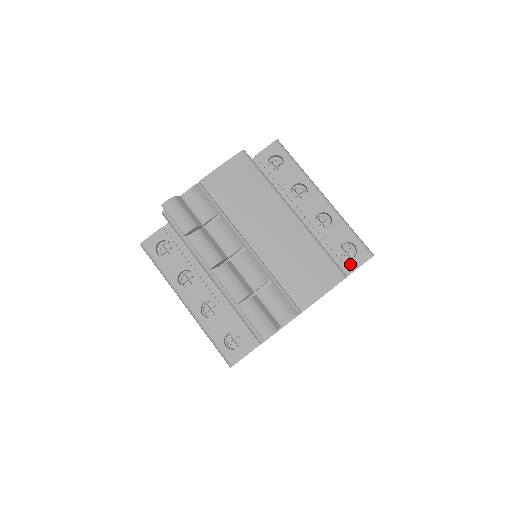
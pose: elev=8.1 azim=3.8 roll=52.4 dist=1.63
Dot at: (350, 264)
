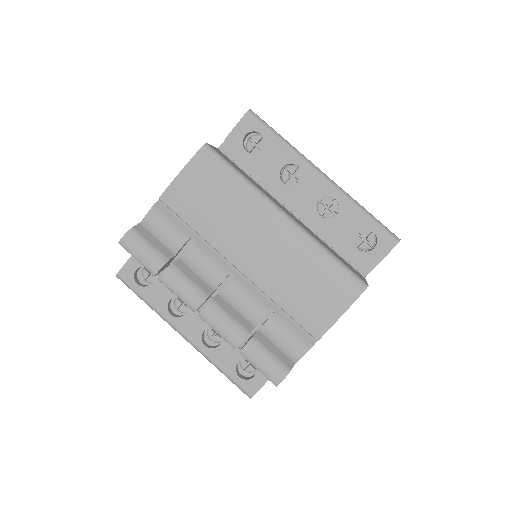
Dot at: (371, 257)
